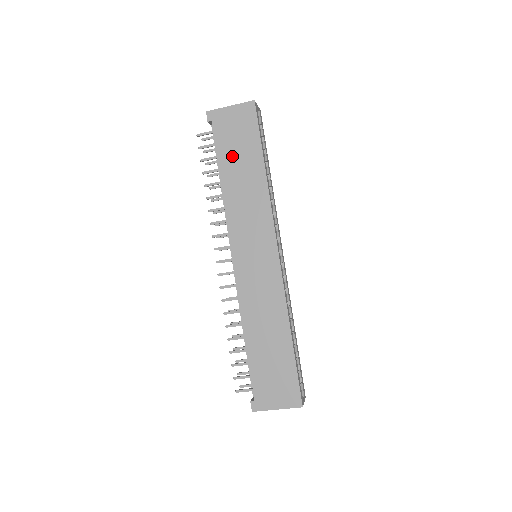
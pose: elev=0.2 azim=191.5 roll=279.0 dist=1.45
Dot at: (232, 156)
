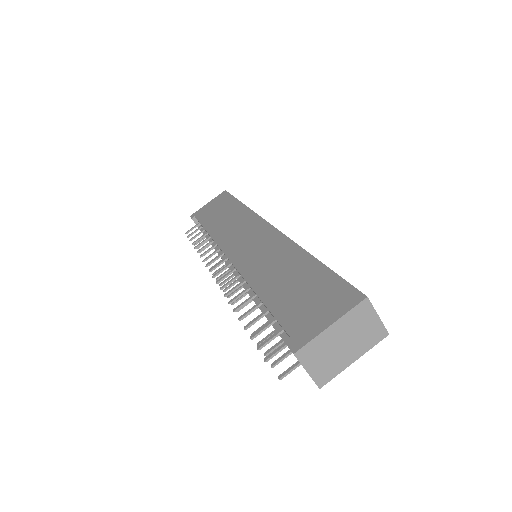
Dot at: (213, 217)
